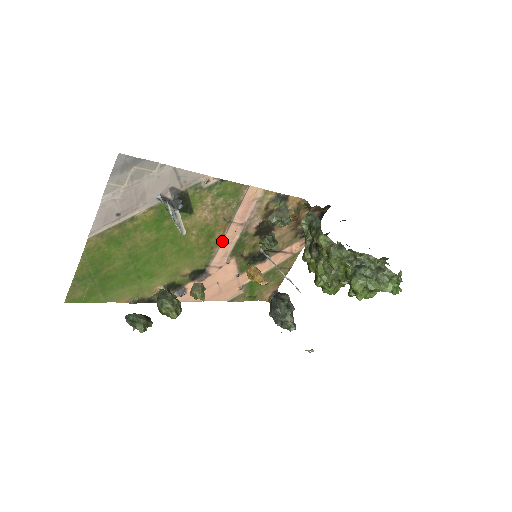
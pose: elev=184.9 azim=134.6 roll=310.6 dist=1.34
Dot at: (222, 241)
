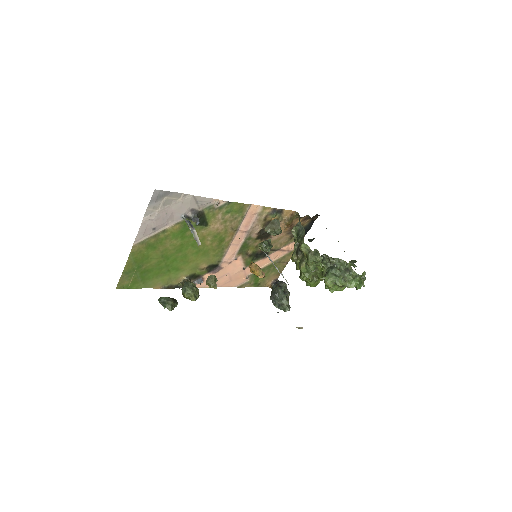
Dot at: (231, 244)
